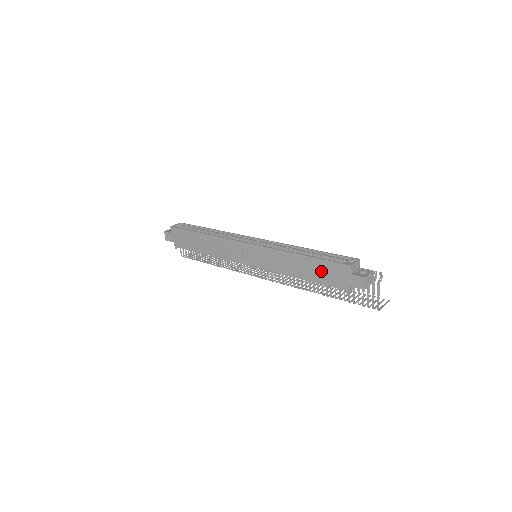
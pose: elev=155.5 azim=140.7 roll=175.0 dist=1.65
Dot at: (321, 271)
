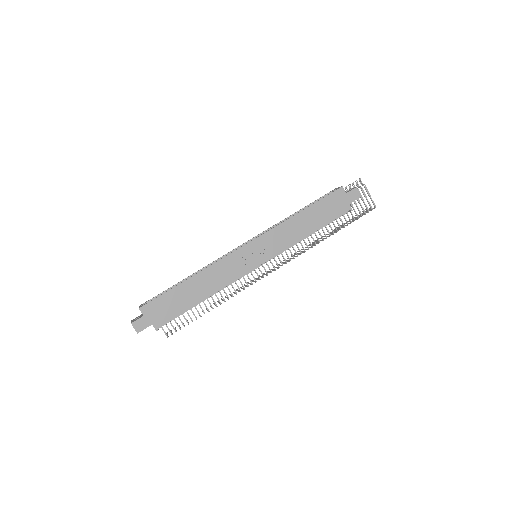
Dot at: (324, 210)
